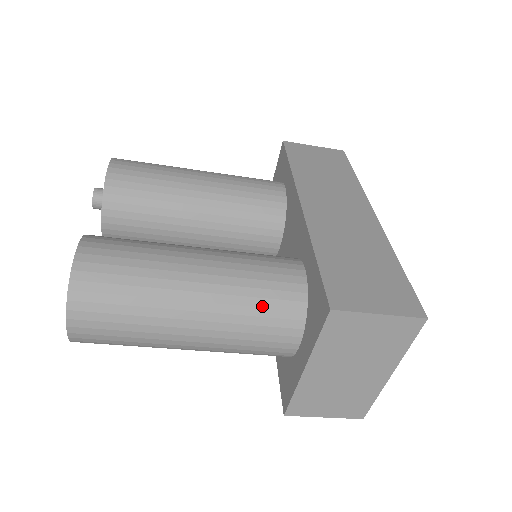
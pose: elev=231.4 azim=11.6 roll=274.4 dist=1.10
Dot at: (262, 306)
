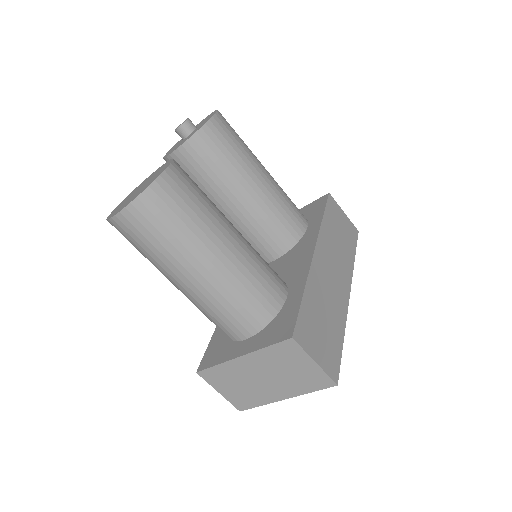
Dot at: (247, 299)
